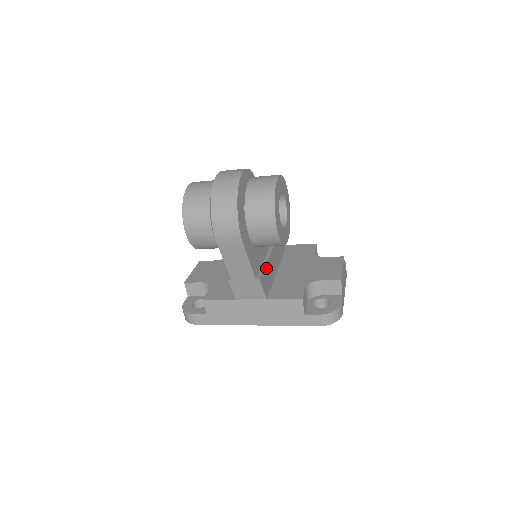
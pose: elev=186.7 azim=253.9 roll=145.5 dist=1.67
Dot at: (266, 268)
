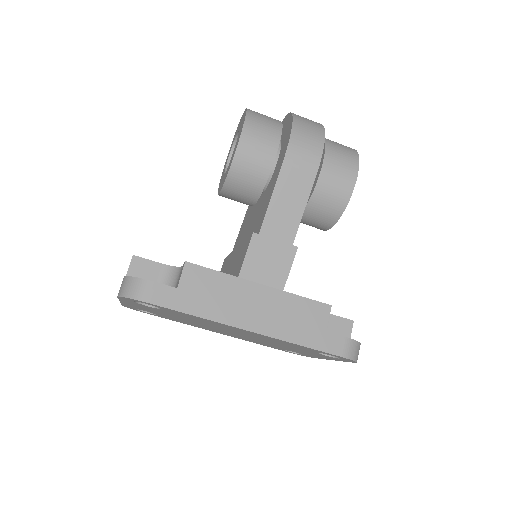
Dot at: occluded
